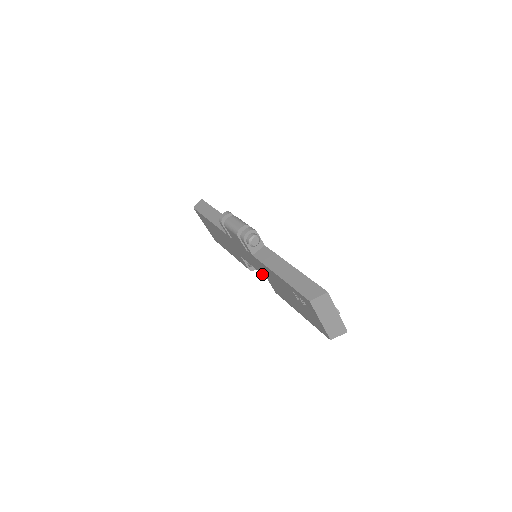
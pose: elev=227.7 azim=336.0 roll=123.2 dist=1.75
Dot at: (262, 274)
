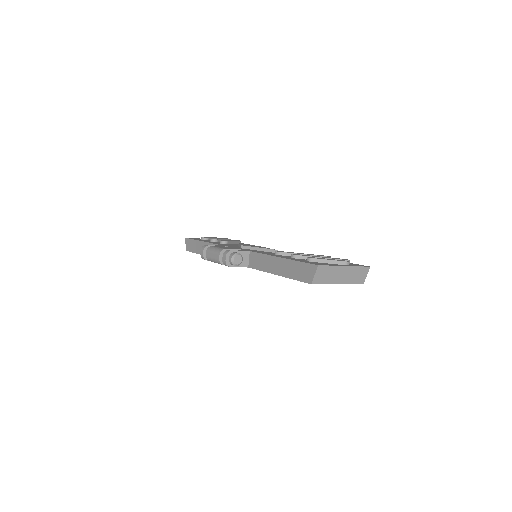
Dot at: occluded
